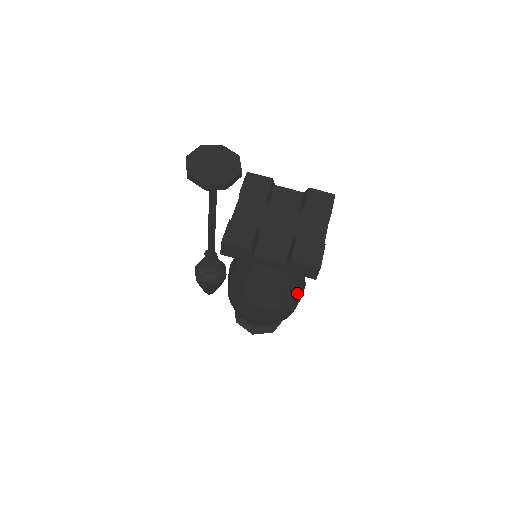
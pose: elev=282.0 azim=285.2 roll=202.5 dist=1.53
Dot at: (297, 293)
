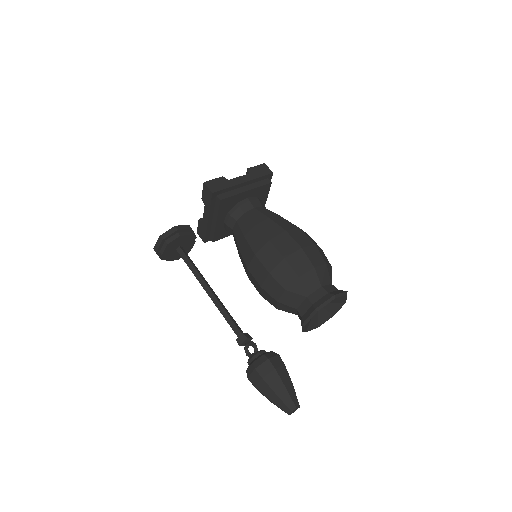
Dot at: occluded
